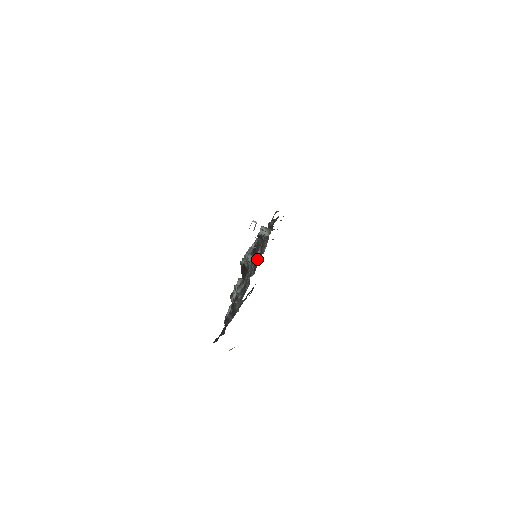
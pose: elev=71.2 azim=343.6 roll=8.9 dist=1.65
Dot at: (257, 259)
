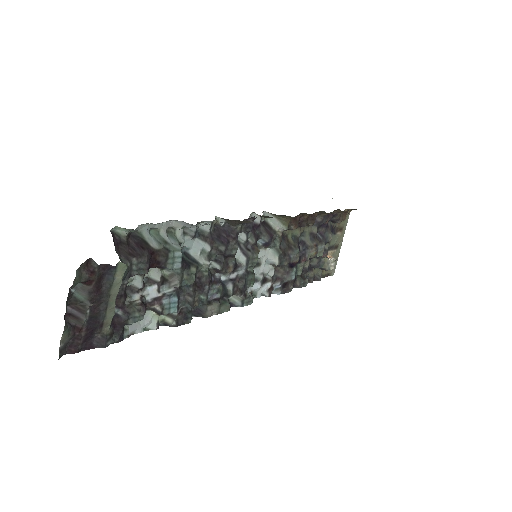
Dot at: (283, 268)
